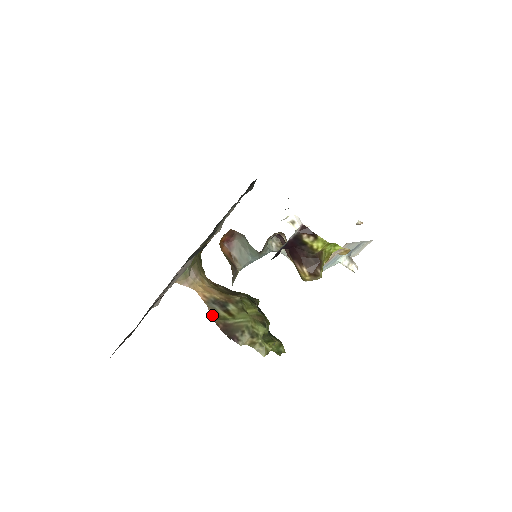
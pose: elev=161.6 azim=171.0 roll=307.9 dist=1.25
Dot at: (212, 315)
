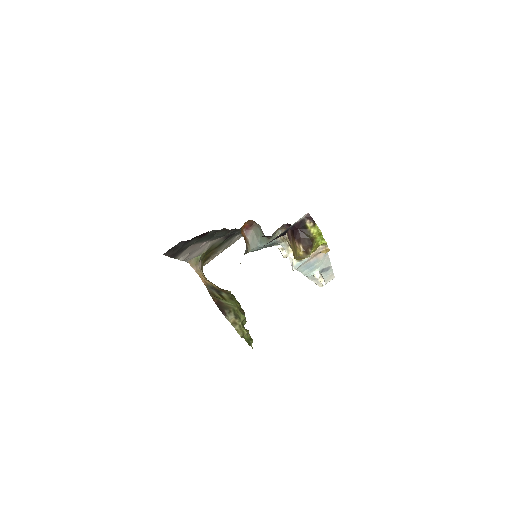
Dot at: (210, 293)
